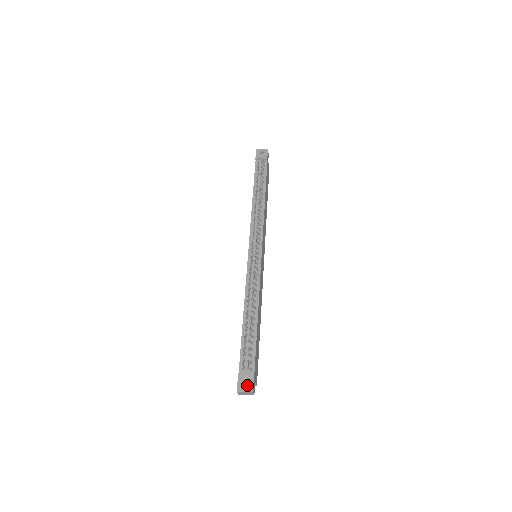
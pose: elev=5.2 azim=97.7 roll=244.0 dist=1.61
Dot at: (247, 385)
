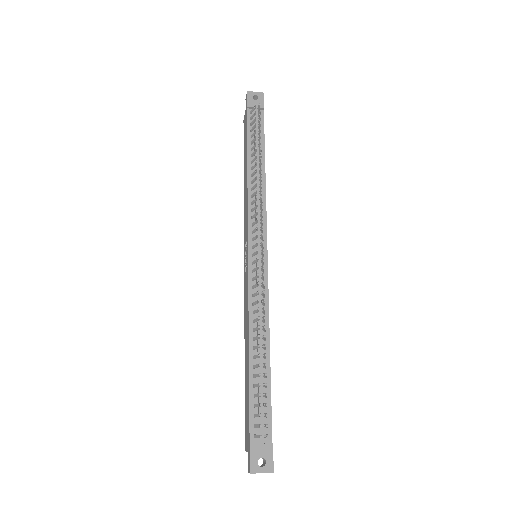
Dot at: occluded
